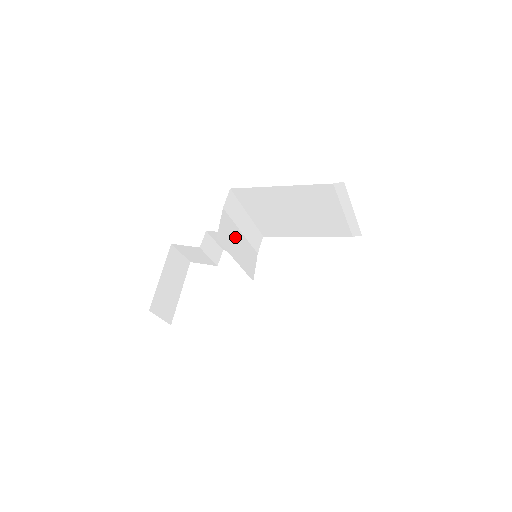
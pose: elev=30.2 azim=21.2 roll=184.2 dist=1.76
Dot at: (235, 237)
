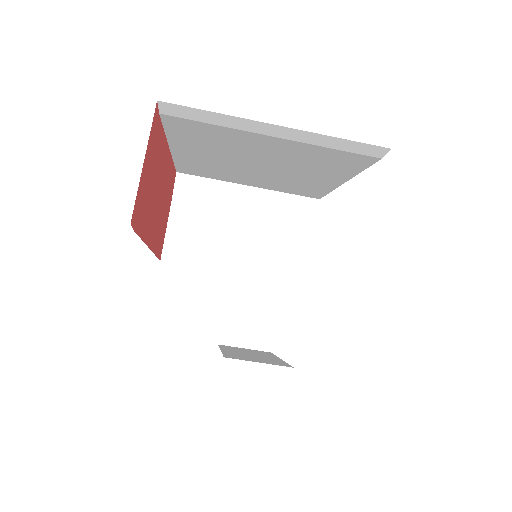
Dot at: (222, 236)
